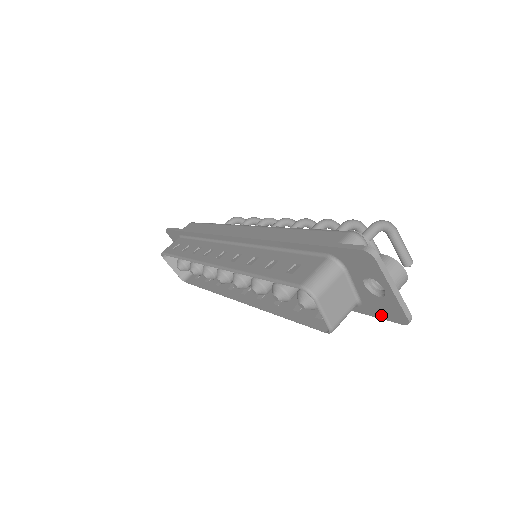
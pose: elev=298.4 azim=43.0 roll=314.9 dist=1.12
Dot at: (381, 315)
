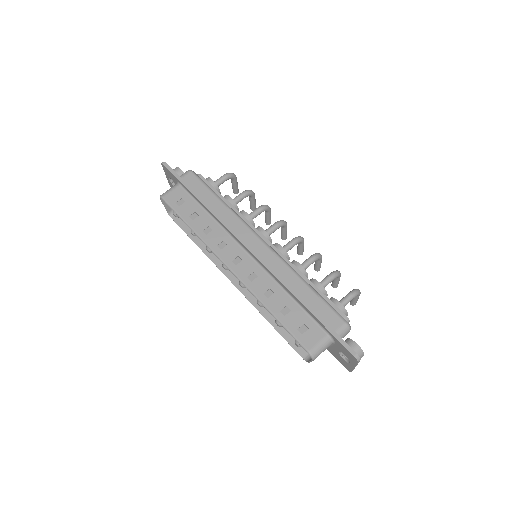
Dot at: (336, 357)
